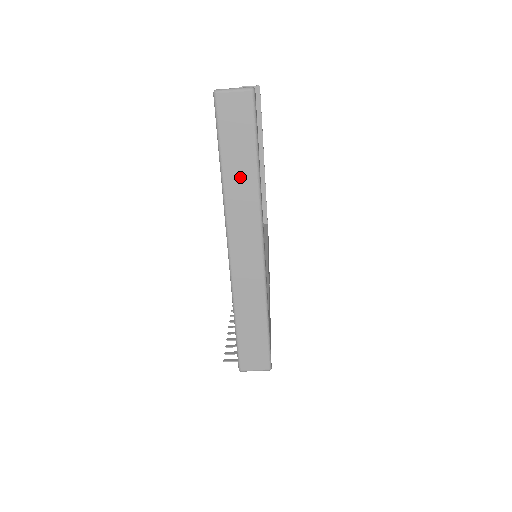
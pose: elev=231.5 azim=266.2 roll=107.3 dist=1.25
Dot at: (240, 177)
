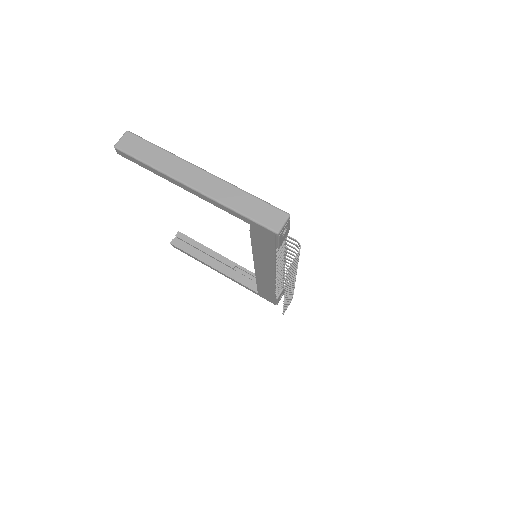
Dot at: (160, 159)
